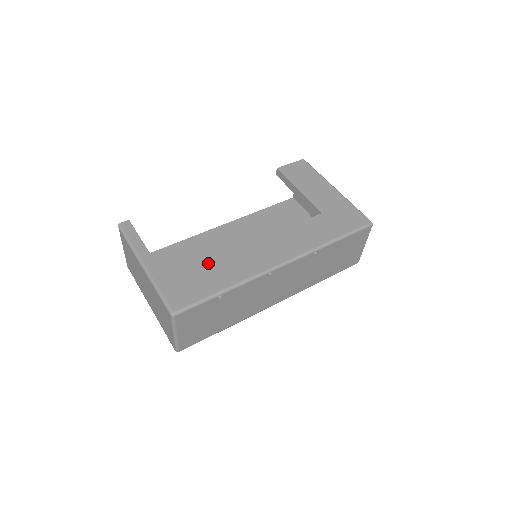
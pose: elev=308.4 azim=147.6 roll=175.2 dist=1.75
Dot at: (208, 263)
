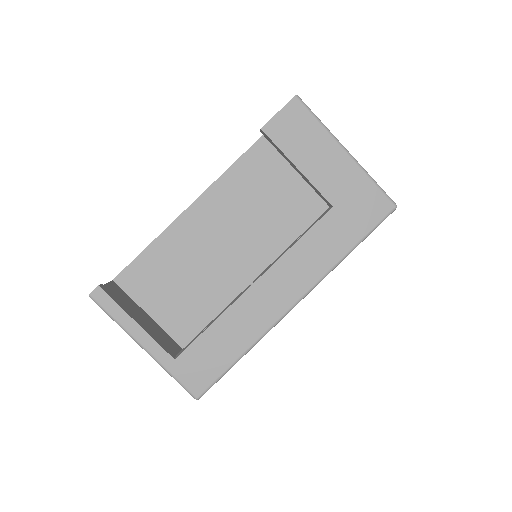
Dot at: (213, 326)
